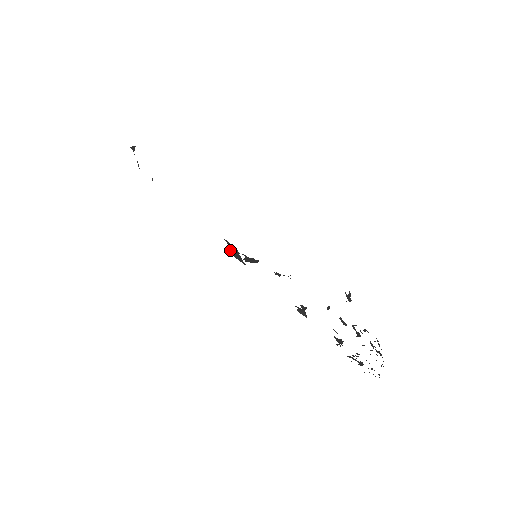
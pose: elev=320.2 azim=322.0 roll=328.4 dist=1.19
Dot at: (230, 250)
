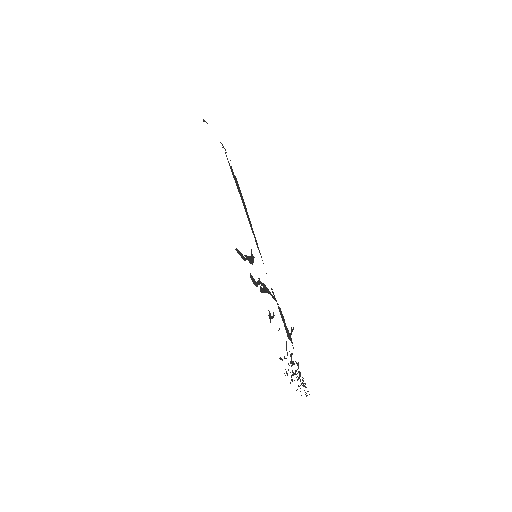
Dot at: occluded
